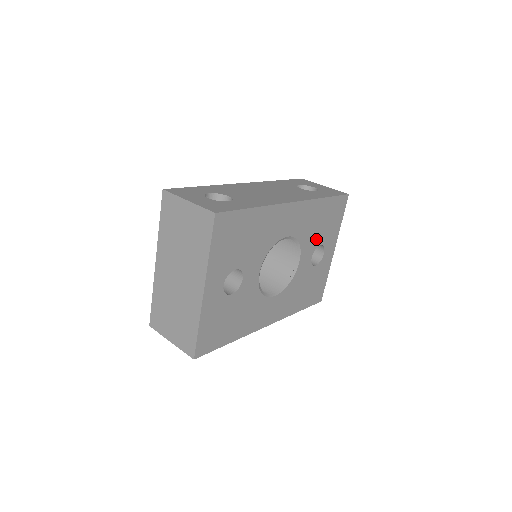
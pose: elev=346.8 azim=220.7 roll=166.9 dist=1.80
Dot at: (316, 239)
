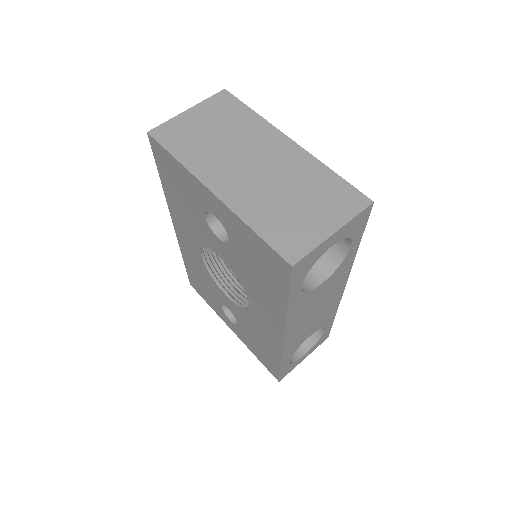
Dot at: occluded
